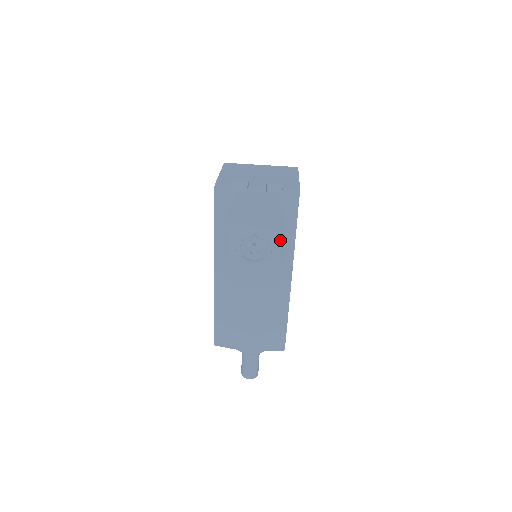
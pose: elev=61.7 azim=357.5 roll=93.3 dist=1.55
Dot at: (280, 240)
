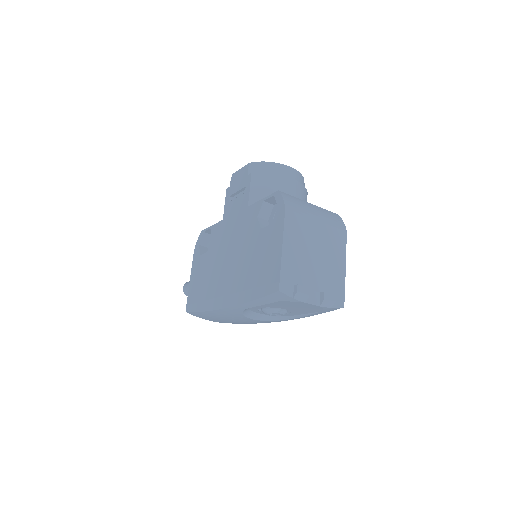
Dot at: (300, 314)
